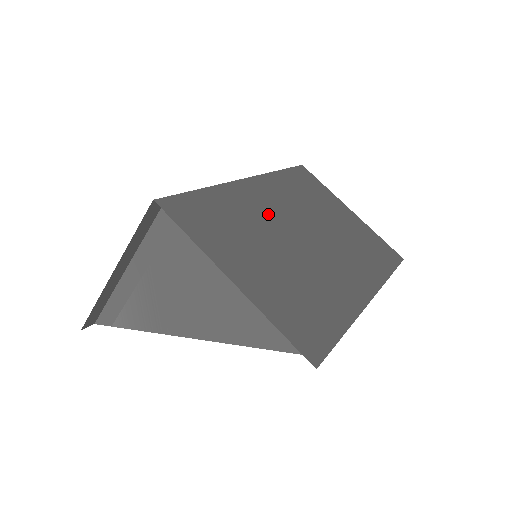
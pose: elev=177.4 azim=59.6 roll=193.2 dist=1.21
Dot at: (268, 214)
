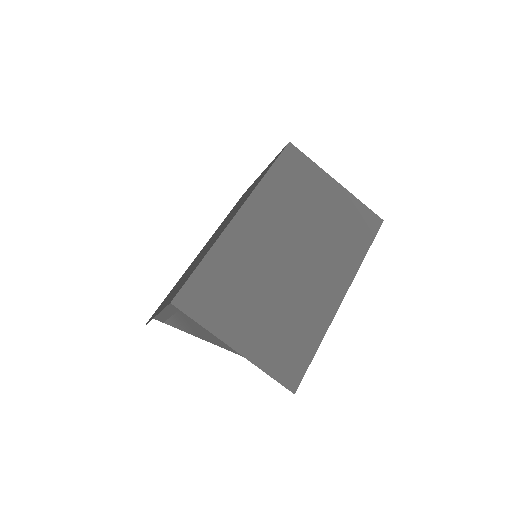
Dot at: (258, 251)
